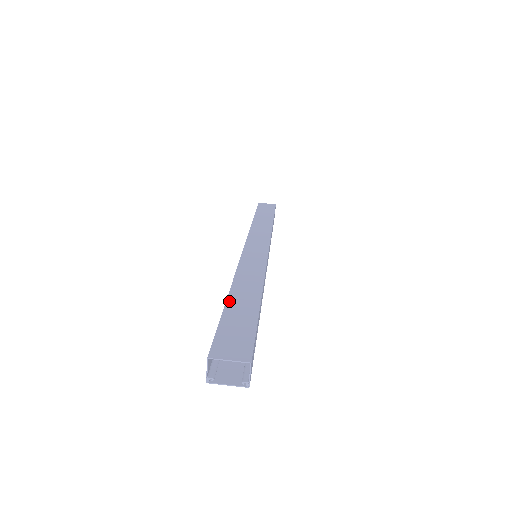
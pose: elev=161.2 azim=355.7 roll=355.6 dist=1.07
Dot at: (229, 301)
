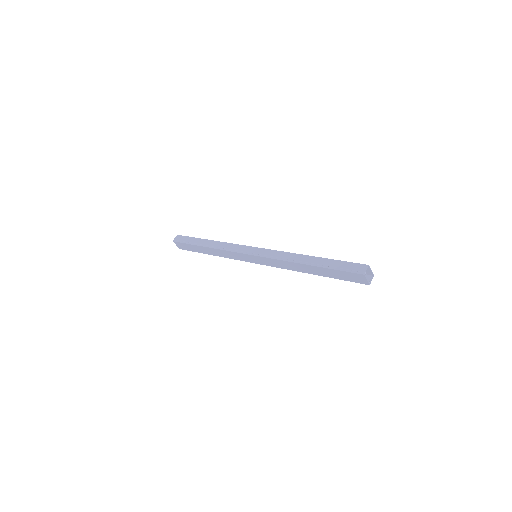
Dot at: (323, 258)
